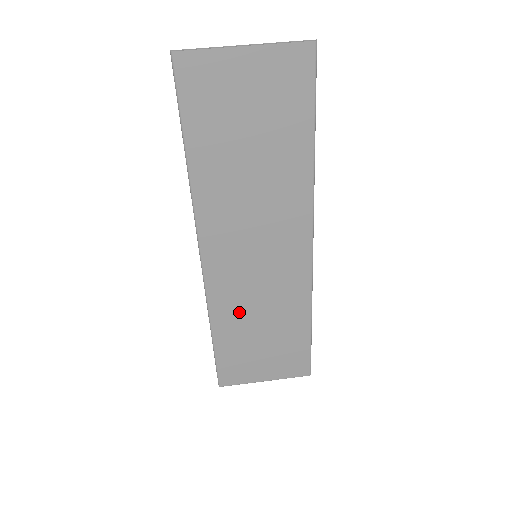
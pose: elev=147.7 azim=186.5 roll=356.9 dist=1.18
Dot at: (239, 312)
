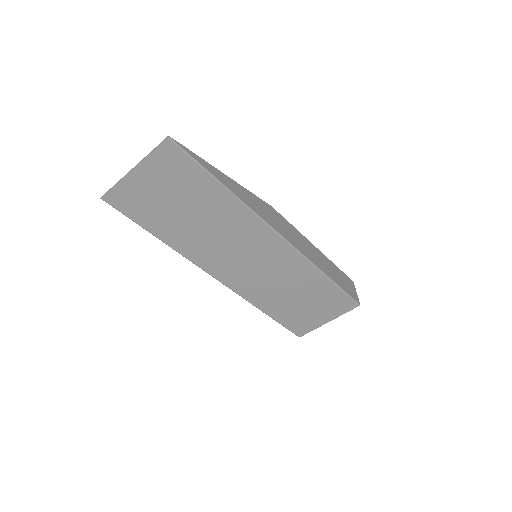
Dot at: (270, 295)
